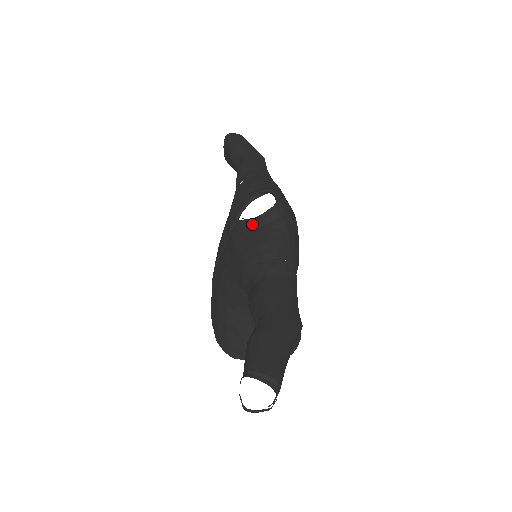
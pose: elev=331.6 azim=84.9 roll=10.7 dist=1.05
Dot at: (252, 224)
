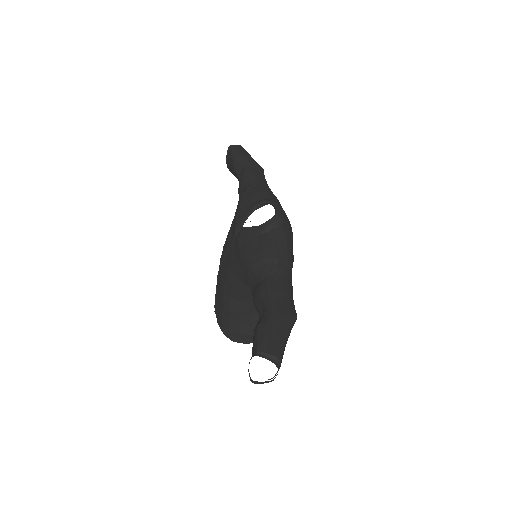
Dot at: (256, 231)
